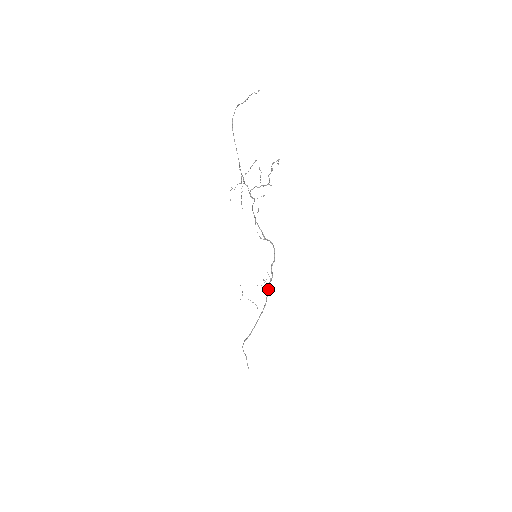
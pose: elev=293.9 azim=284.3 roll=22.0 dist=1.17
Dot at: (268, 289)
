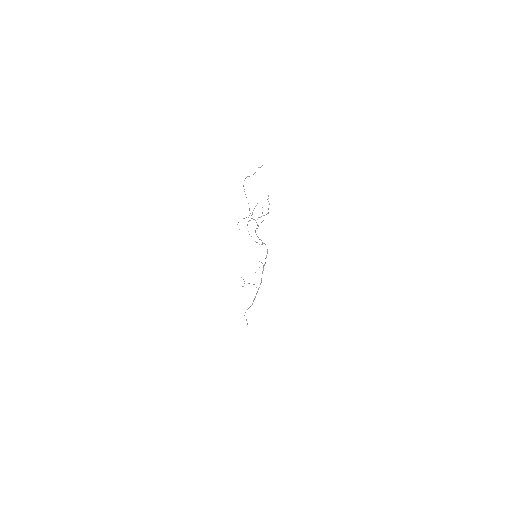
Dot at: occluded
